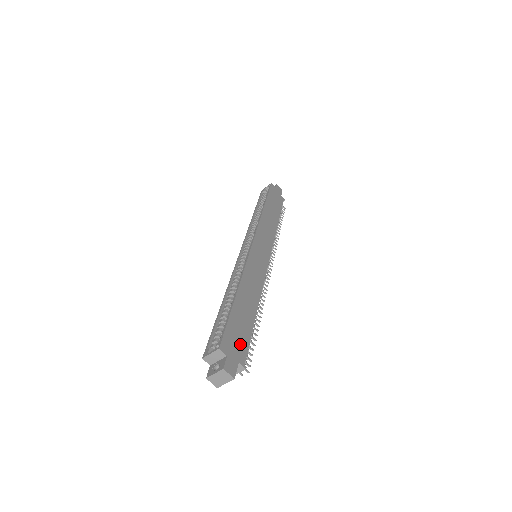
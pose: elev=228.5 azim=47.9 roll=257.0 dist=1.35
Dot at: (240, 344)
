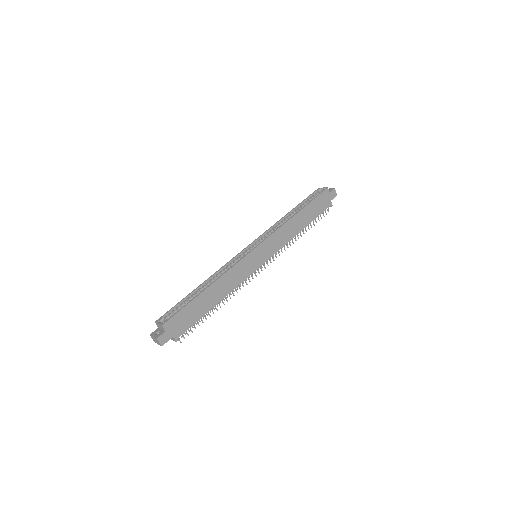
Dot at: (183, 325)
